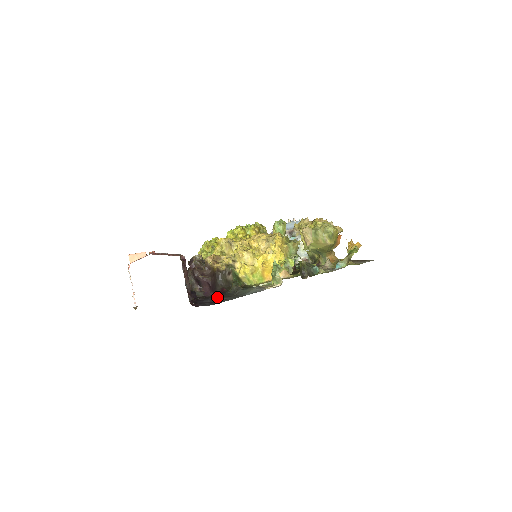
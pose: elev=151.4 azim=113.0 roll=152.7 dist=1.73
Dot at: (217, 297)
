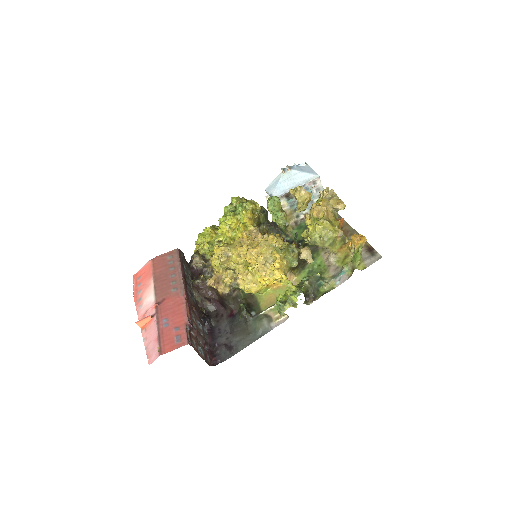
Dot at: (230, 328)
